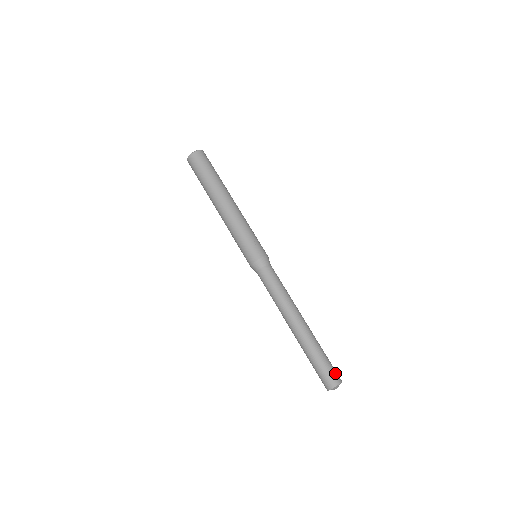
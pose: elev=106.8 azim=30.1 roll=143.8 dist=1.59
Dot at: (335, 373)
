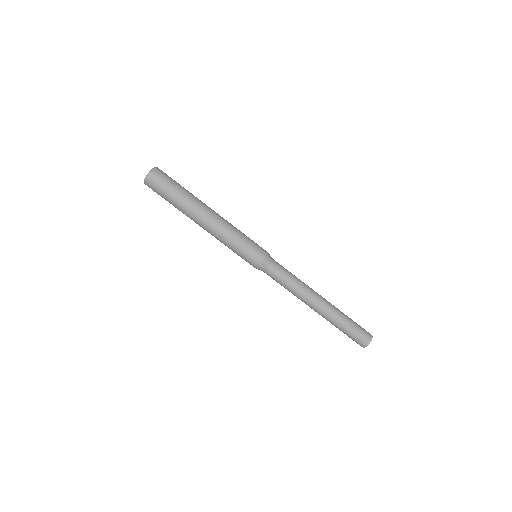
Dot at: (365, 330)
